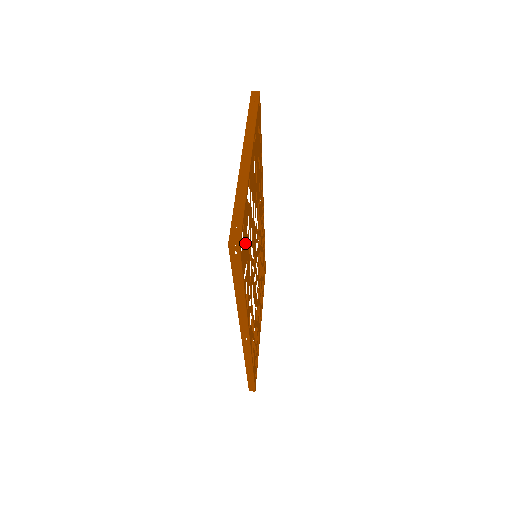
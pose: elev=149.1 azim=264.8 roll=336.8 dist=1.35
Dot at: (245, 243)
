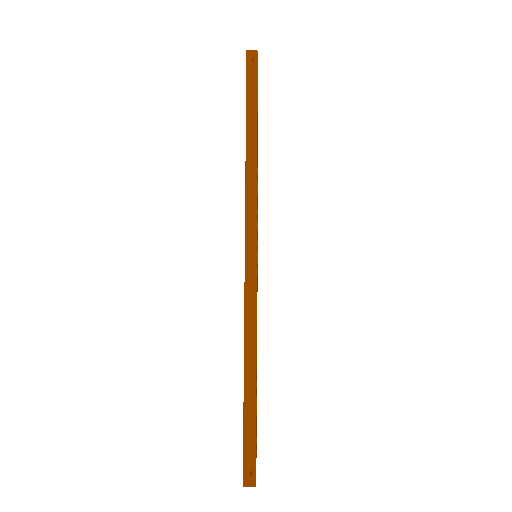
Dot at: occluded
